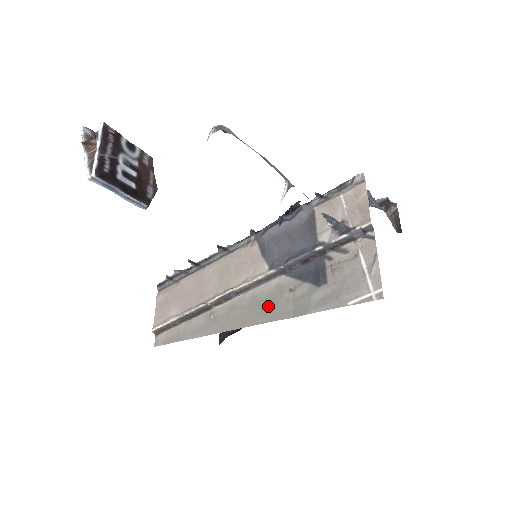
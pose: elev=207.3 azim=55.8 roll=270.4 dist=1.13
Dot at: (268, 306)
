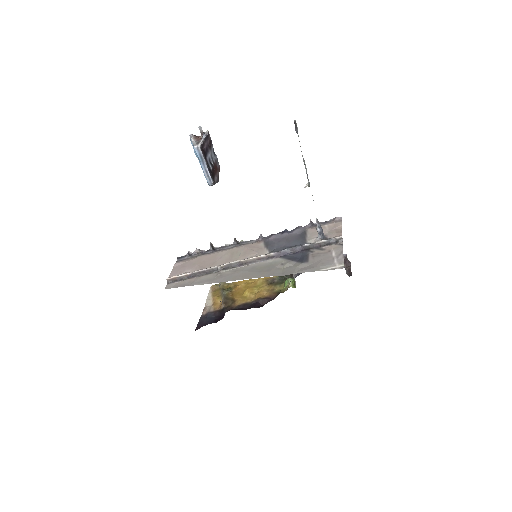
Dot at: (264, 270)
